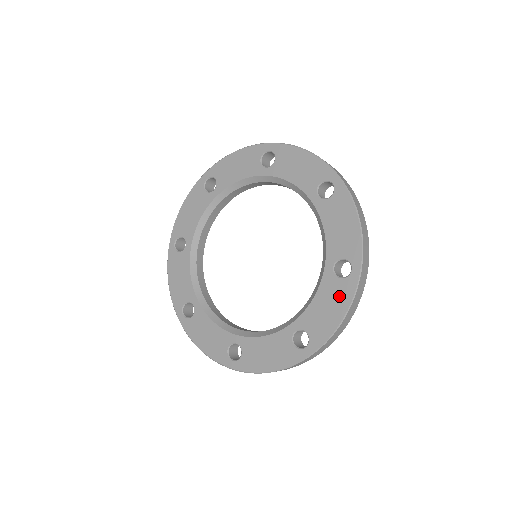
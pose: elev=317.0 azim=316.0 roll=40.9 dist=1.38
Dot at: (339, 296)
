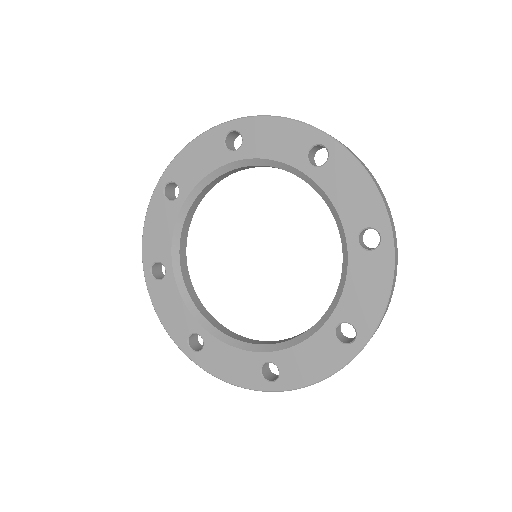
Dot at: (329, 357)
